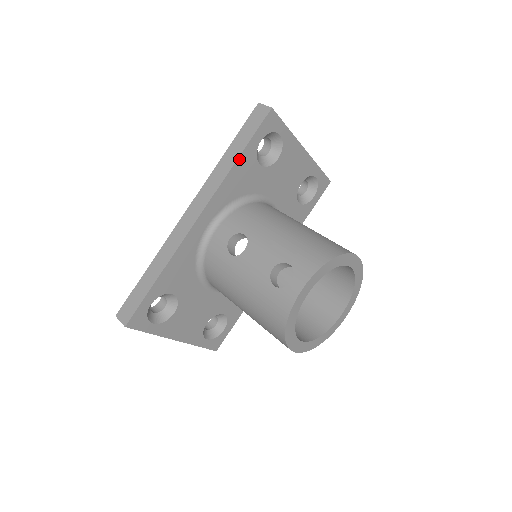
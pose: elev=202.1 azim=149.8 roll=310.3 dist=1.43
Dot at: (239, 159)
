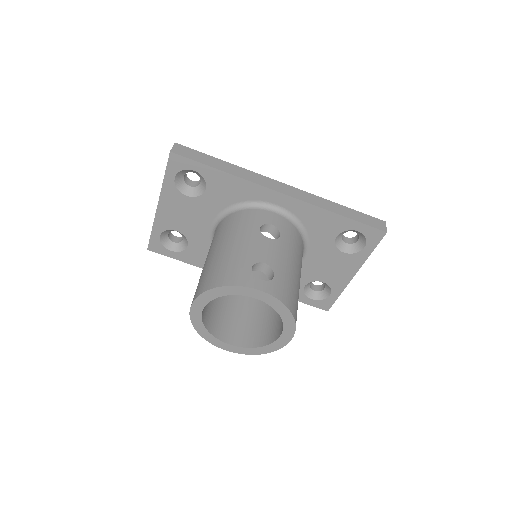
Dot at: (339, 216)
